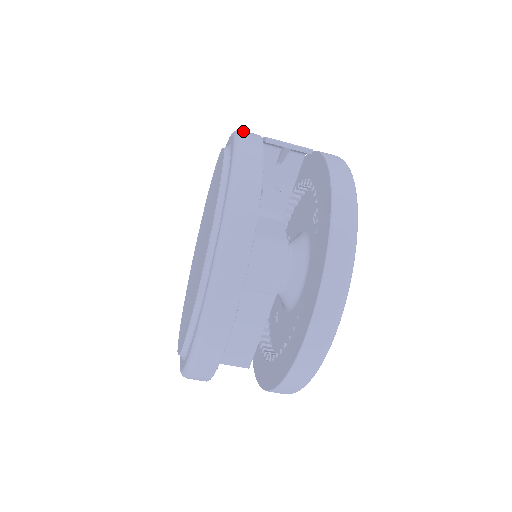
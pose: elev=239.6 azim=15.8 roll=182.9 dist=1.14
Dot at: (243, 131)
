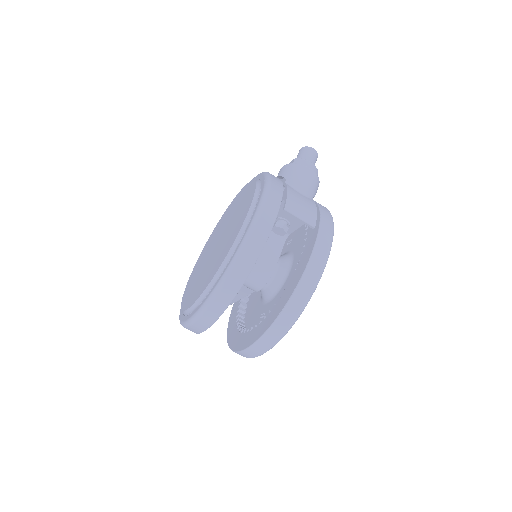
Dot at: (267, 204)
